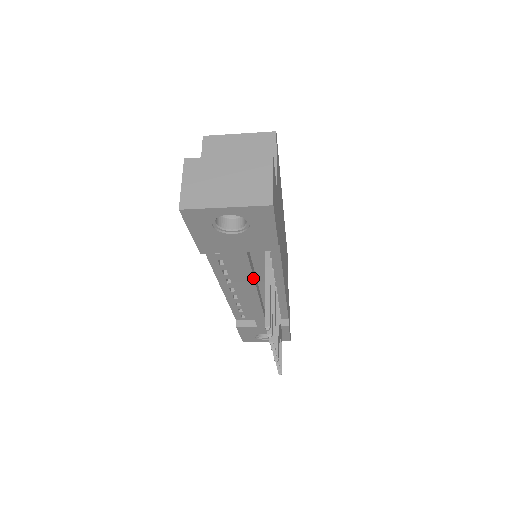
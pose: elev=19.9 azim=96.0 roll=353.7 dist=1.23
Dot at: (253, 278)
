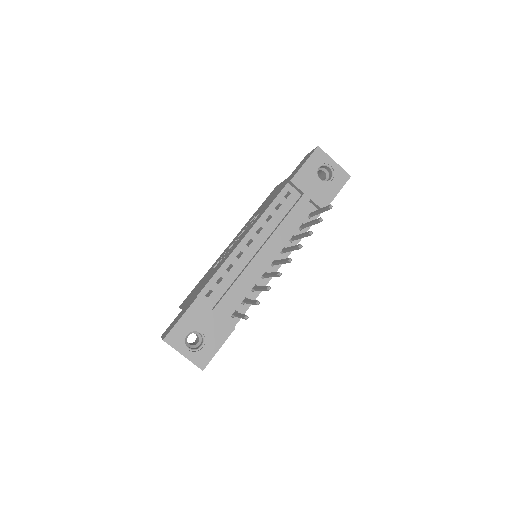
Dot at: (287, 228)
